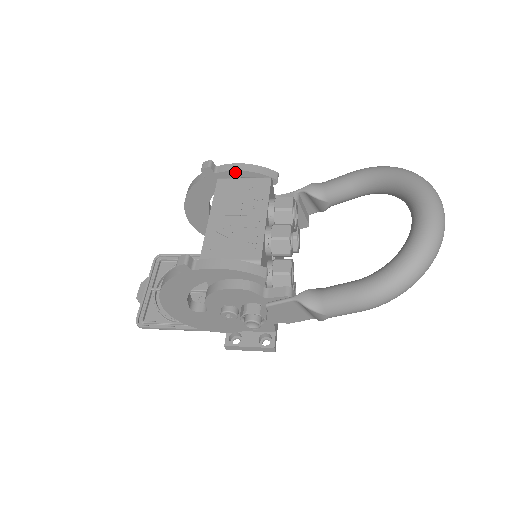
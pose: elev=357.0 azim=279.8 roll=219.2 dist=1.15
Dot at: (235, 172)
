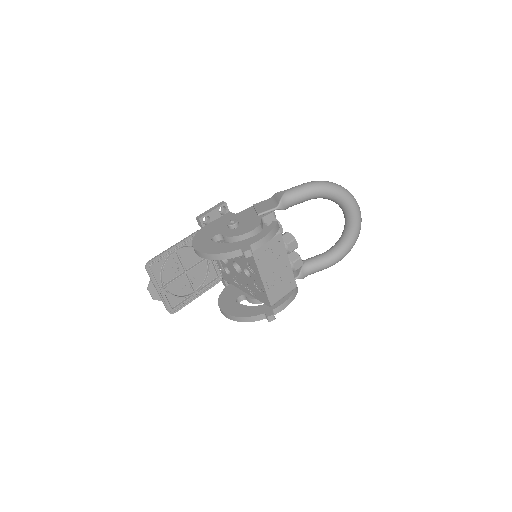
Dot at: (263, 244)
